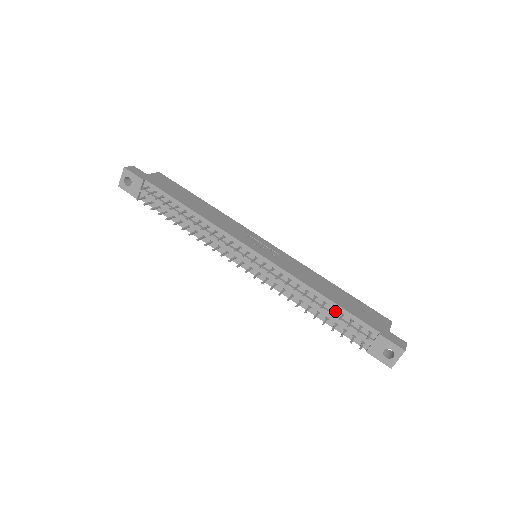
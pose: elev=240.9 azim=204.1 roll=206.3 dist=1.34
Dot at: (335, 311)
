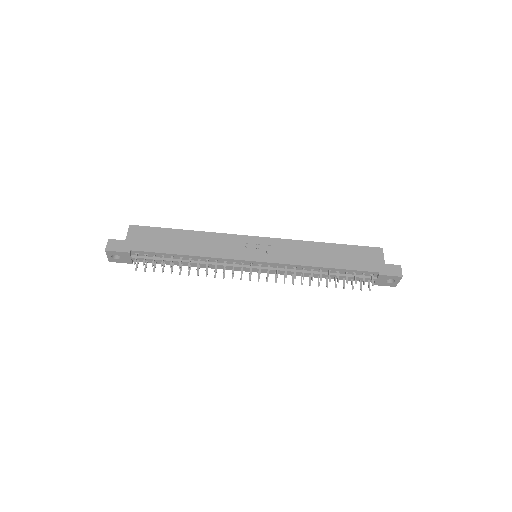
Dot at: (339, 272)
